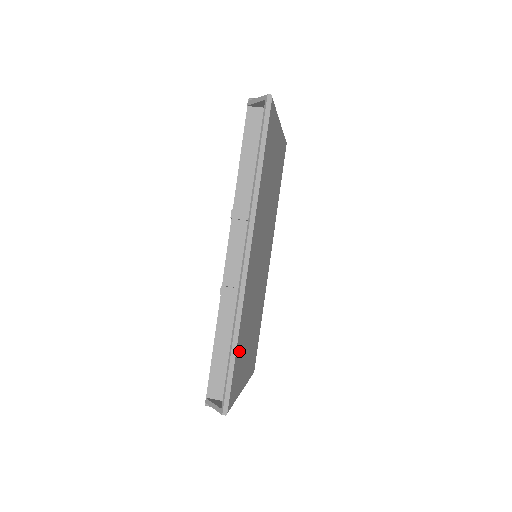
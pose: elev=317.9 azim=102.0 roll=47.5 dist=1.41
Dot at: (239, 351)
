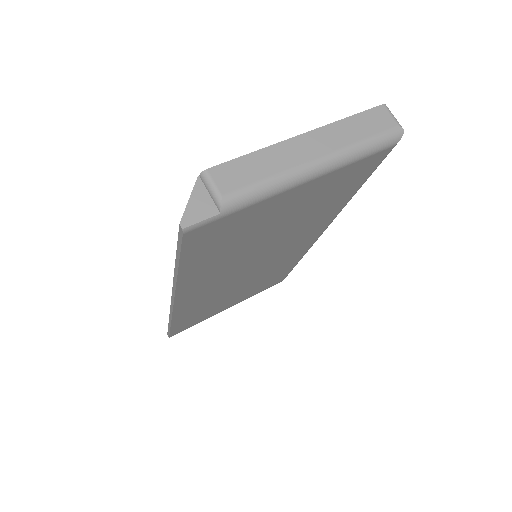
Dot at: (186, 320)
